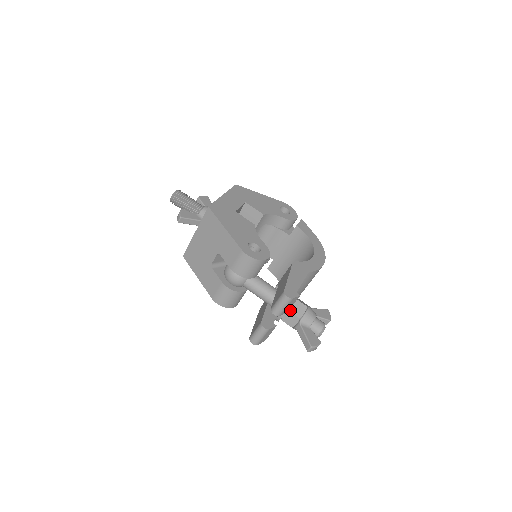
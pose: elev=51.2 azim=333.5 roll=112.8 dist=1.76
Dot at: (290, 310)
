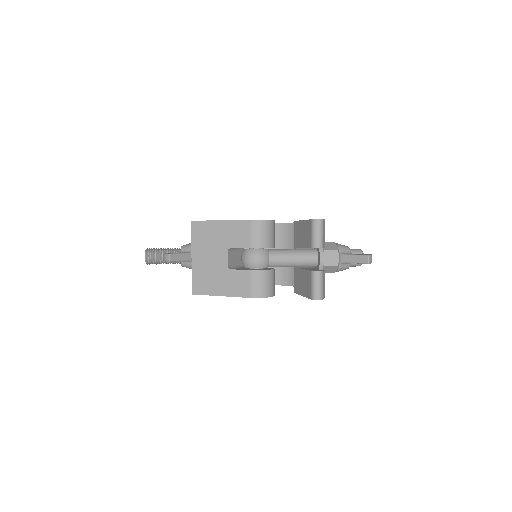
Dot at: (325, 250)
